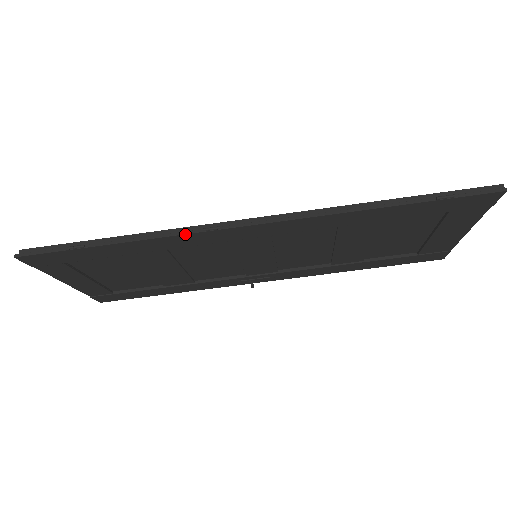
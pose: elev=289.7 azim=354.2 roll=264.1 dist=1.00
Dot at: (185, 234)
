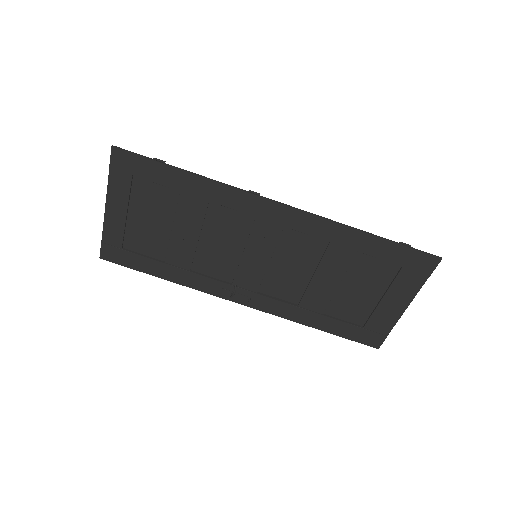
Dot at: (235, 188)
